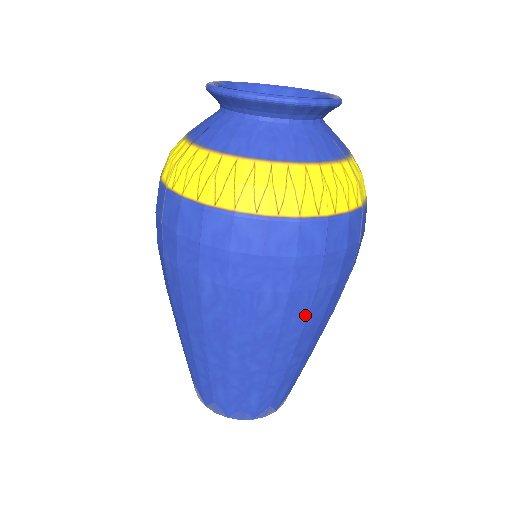
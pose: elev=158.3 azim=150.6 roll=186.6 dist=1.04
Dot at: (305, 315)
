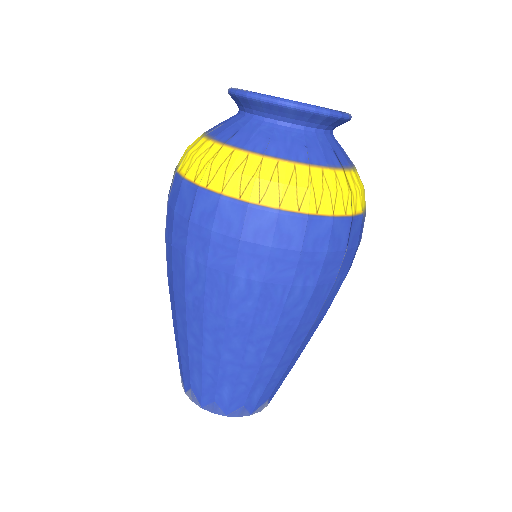
Dot at: (279, 311)
